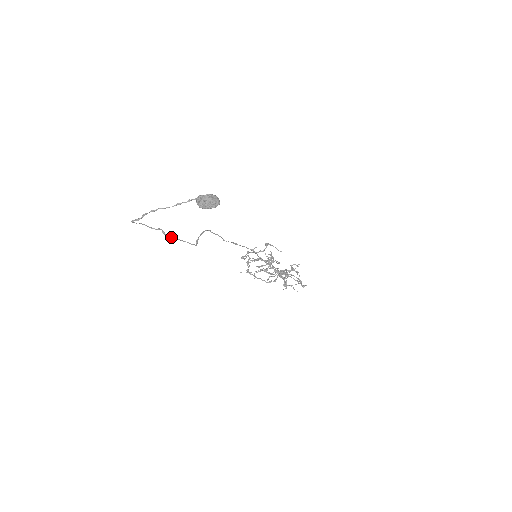
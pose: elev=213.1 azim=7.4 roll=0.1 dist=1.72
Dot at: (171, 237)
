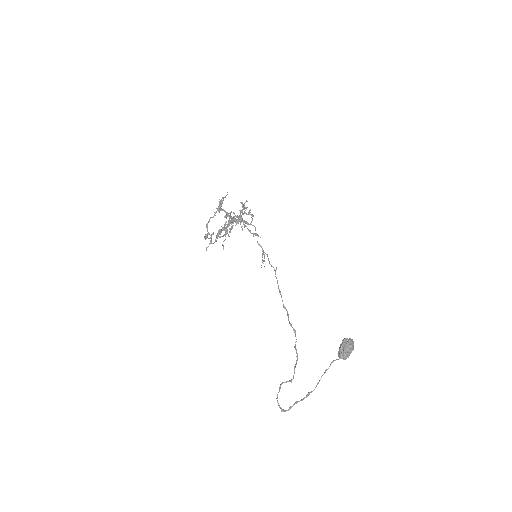
Dot at: occluded
